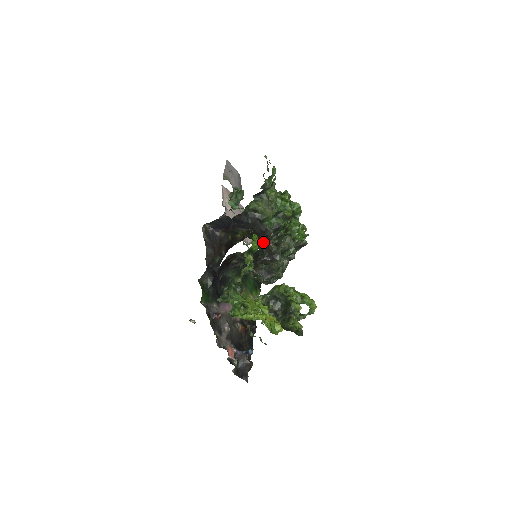
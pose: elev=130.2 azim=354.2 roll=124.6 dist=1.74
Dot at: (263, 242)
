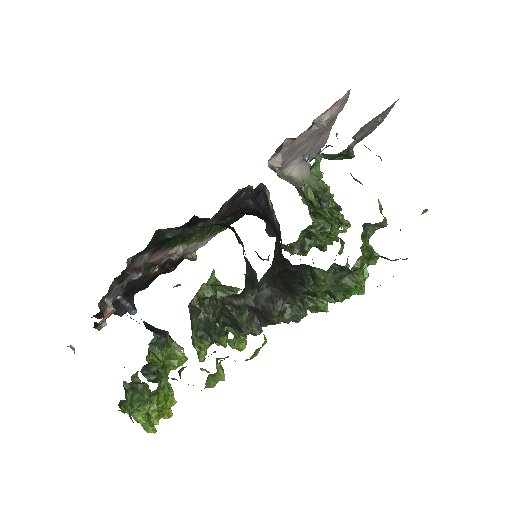
Dot at: (275, 291)
